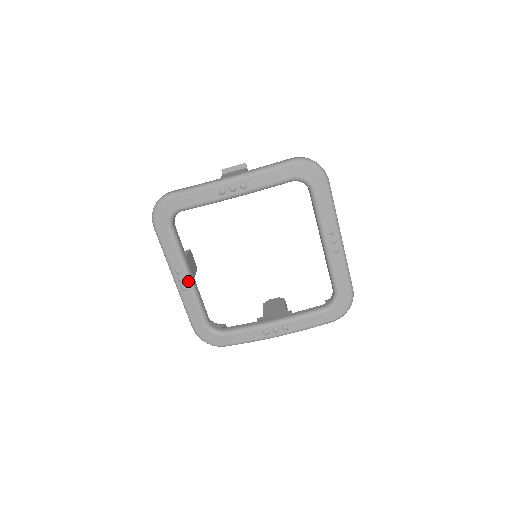
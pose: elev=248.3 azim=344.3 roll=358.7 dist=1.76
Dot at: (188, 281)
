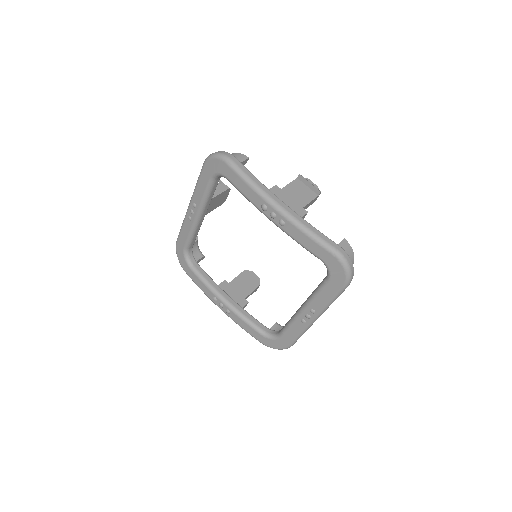
Dot at: (196, 218)
